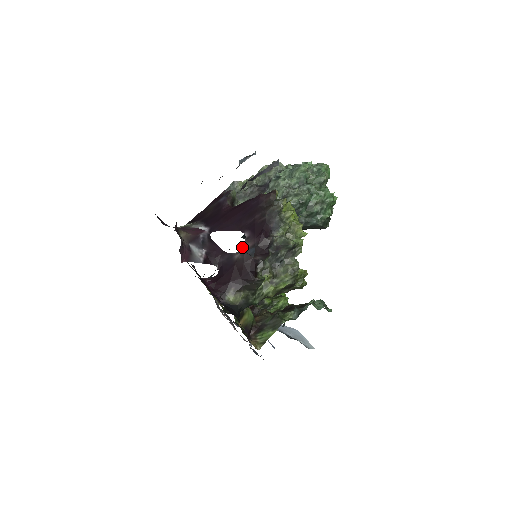
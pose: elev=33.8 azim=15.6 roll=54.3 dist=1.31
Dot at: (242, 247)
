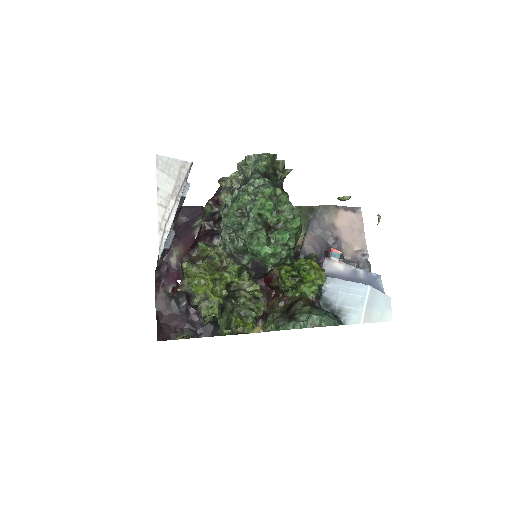
Dot at: occluded
